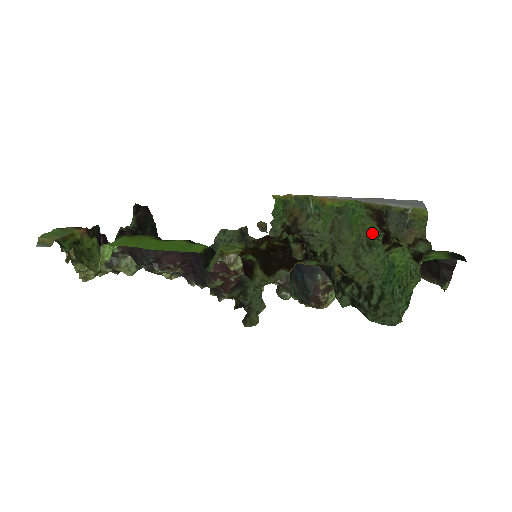
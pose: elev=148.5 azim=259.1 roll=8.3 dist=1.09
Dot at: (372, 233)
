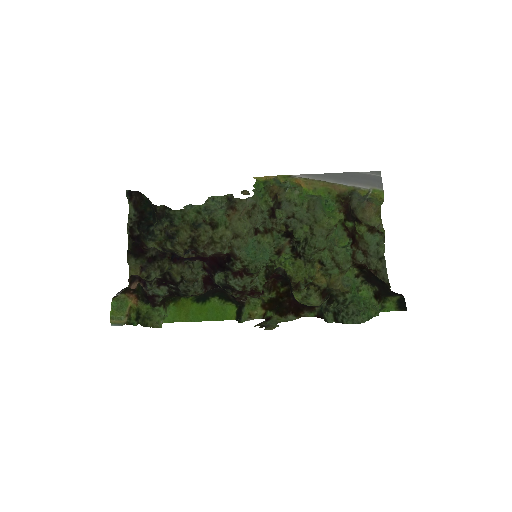
Dot at: (344, 247)
